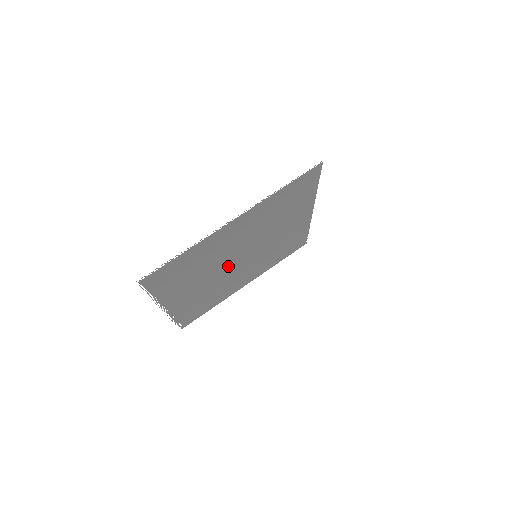
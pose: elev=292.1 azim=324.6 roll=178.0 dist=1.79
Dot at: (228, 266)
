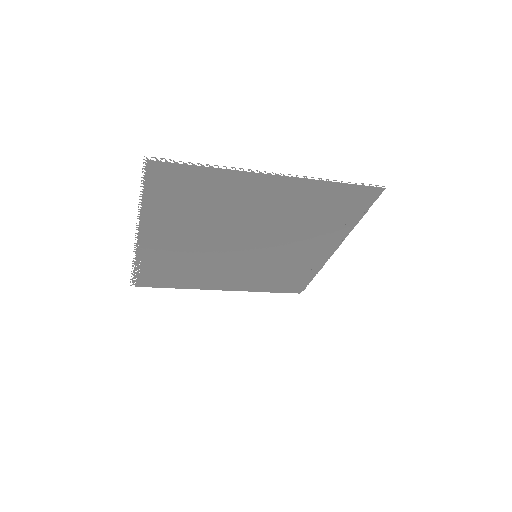
Dot at: (227, 240)
